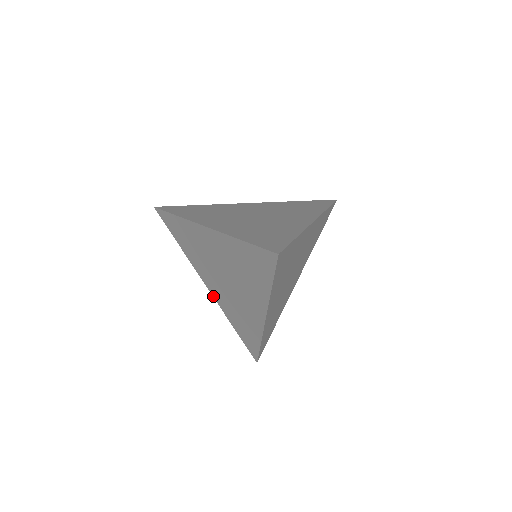
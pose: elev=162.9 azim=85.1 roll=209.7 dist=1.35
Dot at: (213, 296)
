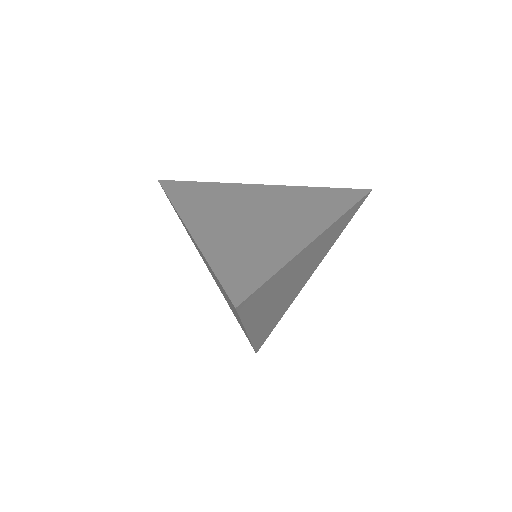
Dot at: occluded
